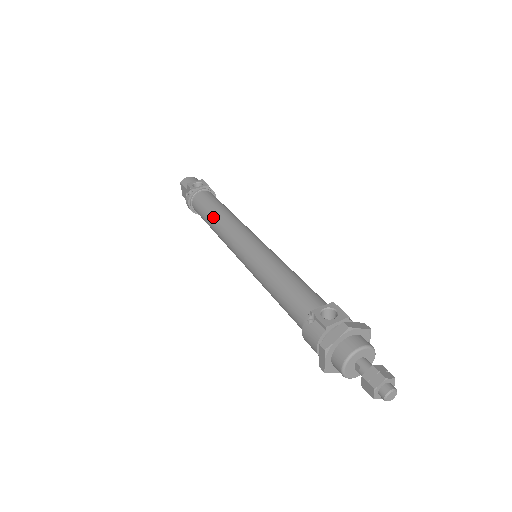
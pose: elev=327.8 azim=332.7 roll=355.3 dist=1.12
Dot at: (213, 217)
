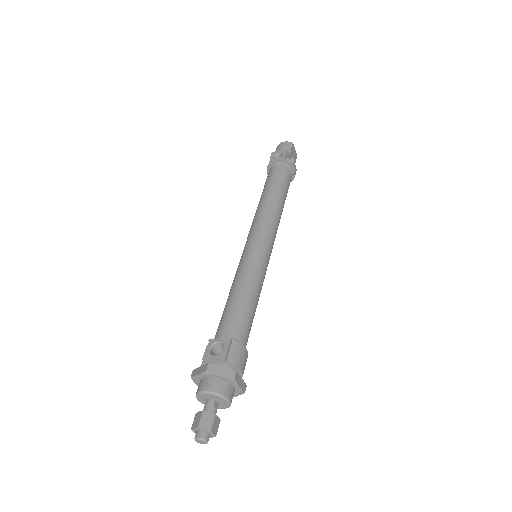
Dot at: occluded
